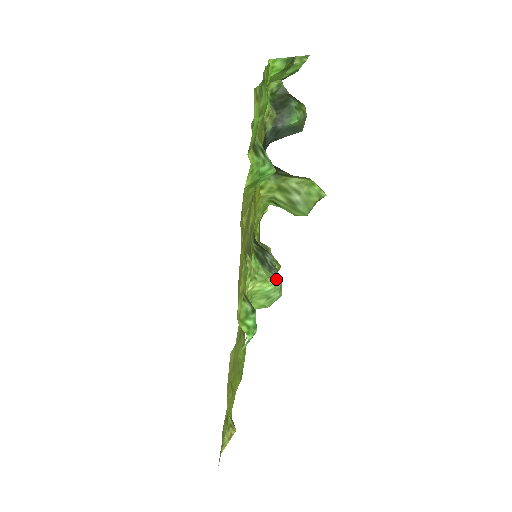
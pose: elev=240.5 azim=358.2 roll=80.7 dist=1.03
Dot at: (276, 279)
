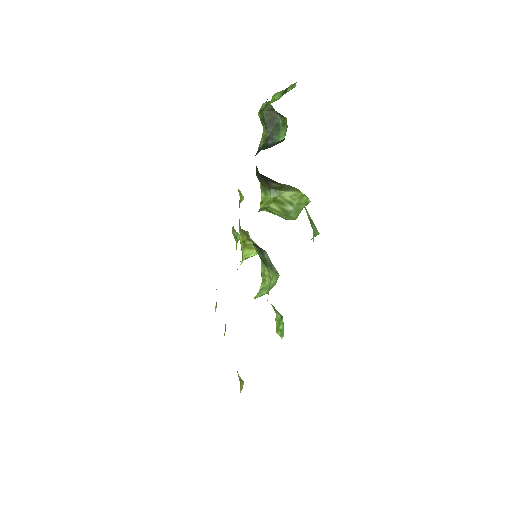
Dot at: (277, 275)
